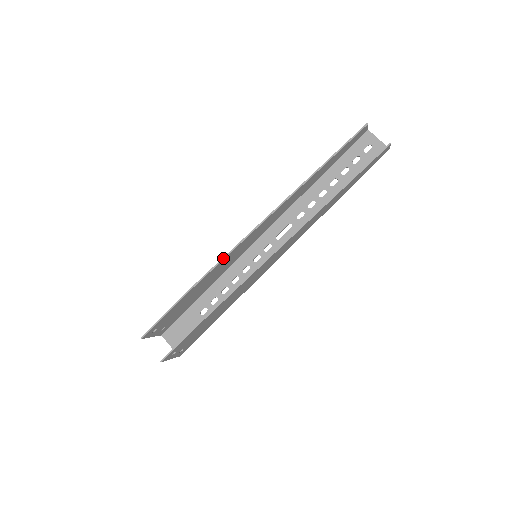
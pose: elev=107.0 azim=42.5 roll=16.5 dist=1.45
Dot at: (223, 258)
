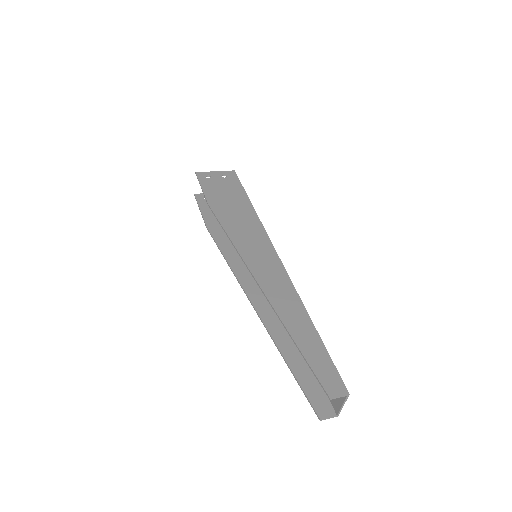
Dot at: (226, 232)
